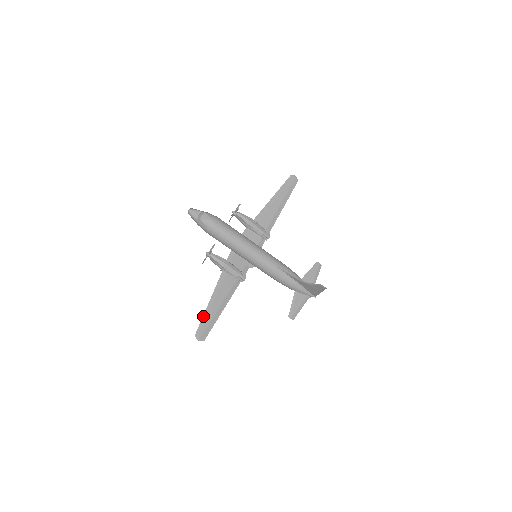
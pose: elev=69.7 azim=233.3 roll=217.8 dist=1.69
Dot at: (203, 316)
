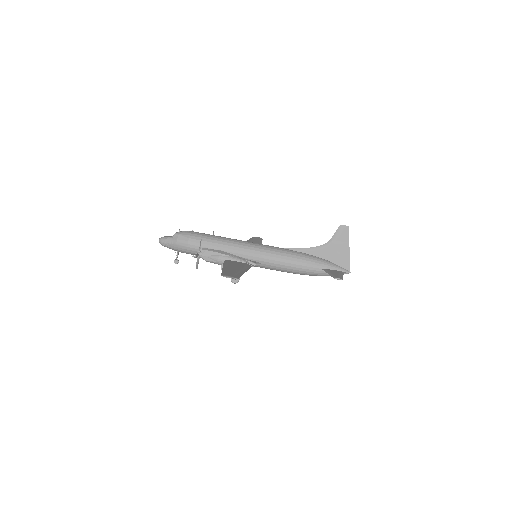
Dot at: (222, 270)
